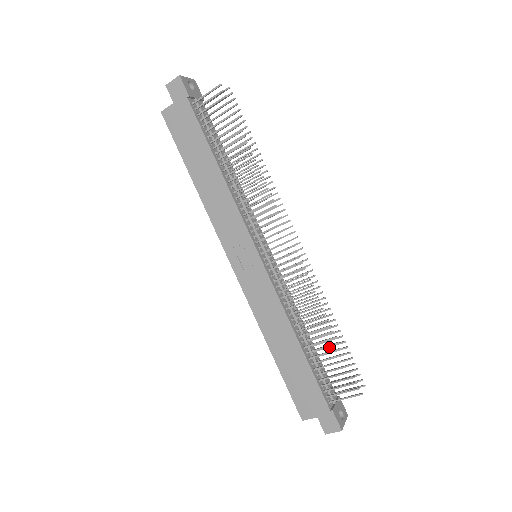
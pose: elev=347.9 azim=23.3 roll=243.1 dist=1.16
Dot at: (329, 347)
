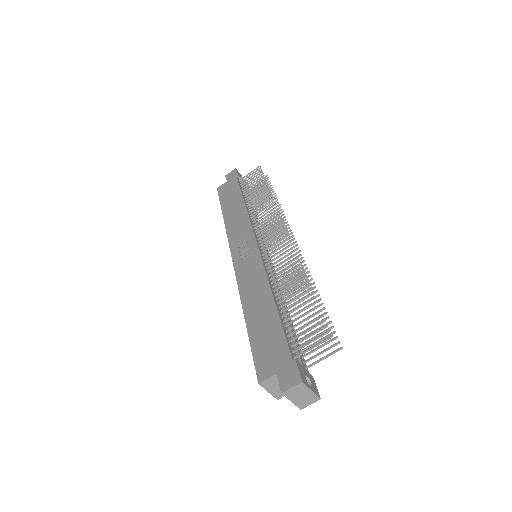
Dot at: occluded
